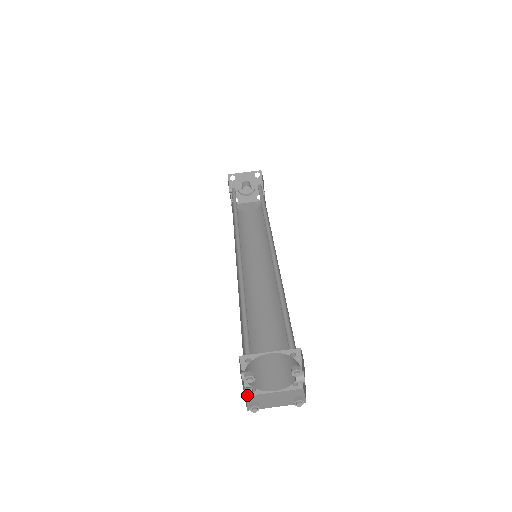
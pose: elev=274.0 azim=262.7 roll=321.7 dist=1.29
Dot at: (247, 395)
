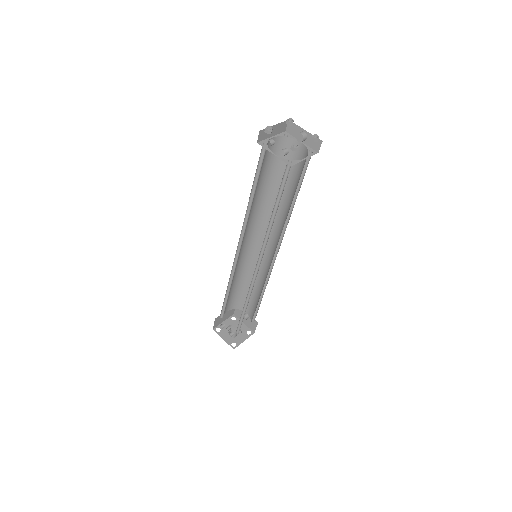
Dot at: (284, 151)
